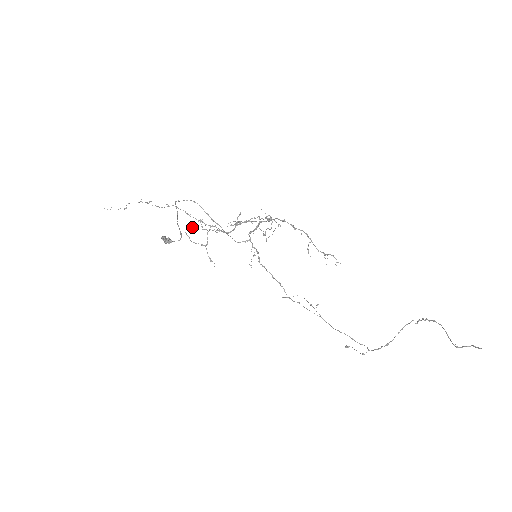
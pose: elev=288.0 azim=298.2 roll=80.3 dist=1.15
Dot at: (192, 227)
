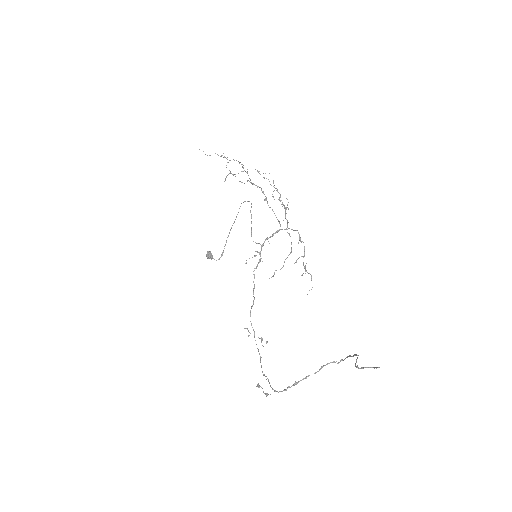
Dot at: occluded
